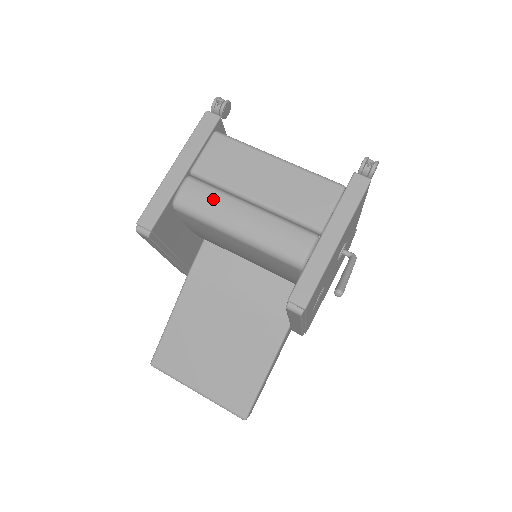
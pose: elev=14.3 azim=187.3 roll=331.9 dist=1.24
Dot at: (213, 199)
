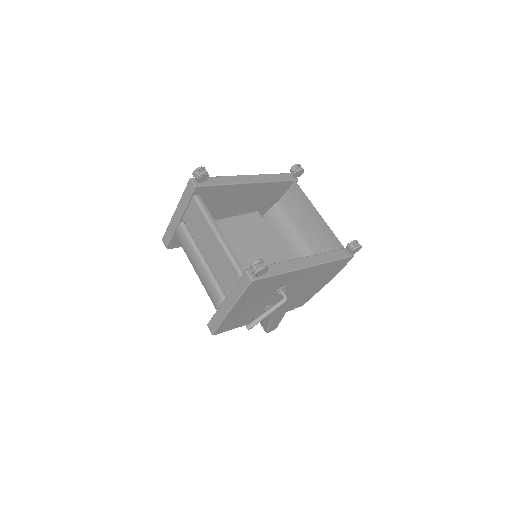
Dot at: (187, 245)
